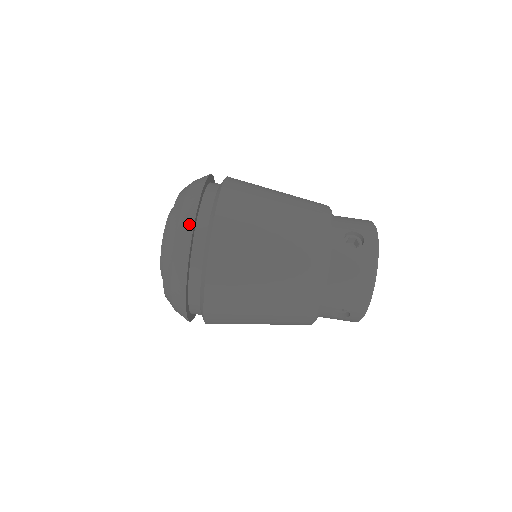
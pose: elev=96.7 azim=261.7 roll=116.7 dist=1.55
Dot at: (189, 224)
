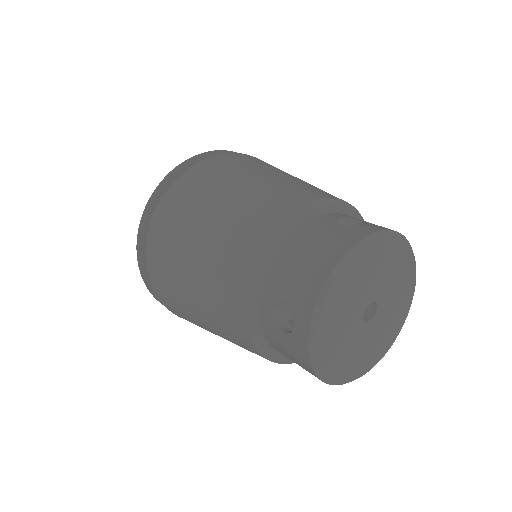
Dot at: (192, 157)
